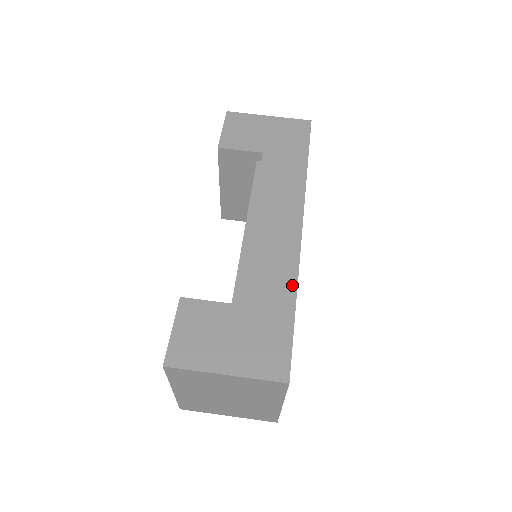
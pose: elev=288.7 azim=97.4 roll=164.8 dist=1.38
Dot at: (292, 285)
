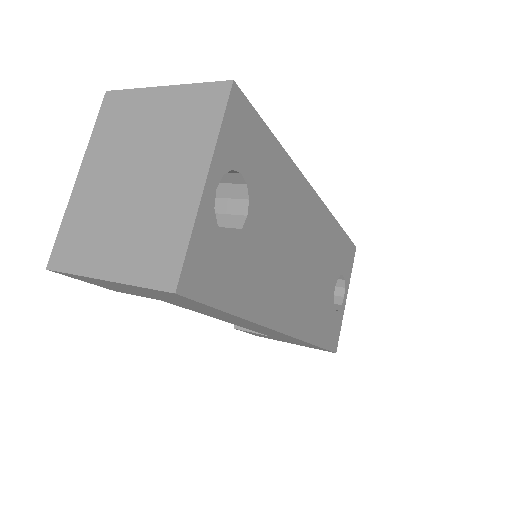
Dot at: occluded
